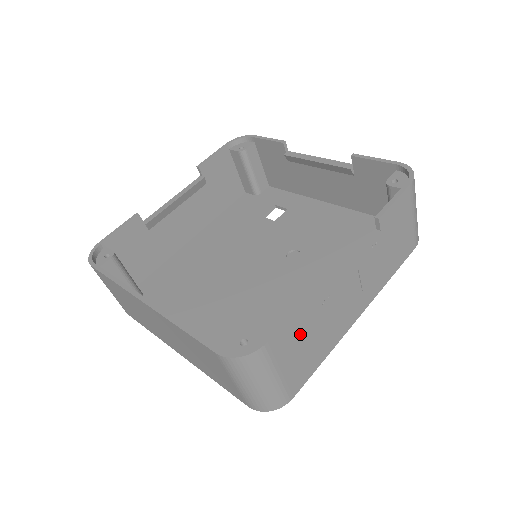
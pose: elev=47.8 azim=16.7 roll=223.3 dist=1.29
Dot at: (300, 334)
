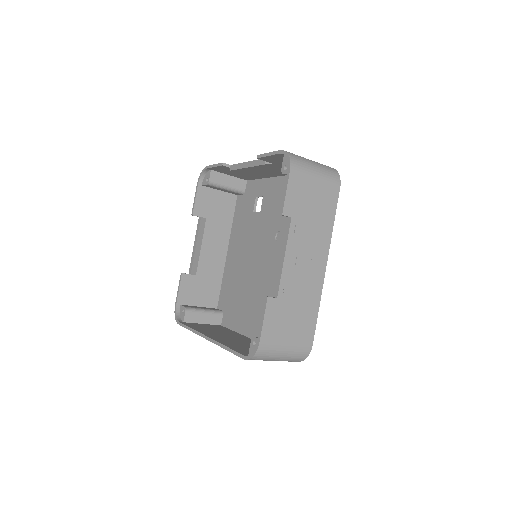
Dot at: (282, 318)
